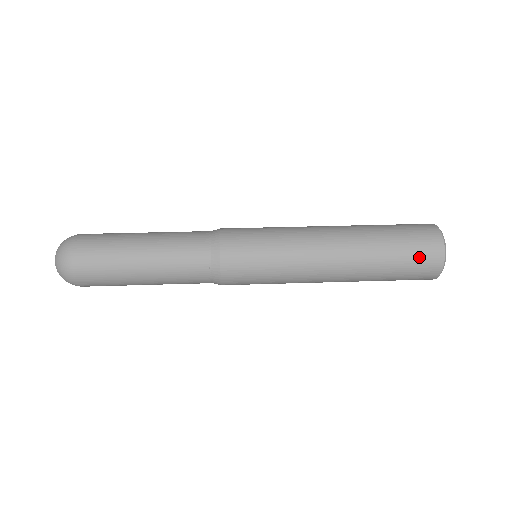
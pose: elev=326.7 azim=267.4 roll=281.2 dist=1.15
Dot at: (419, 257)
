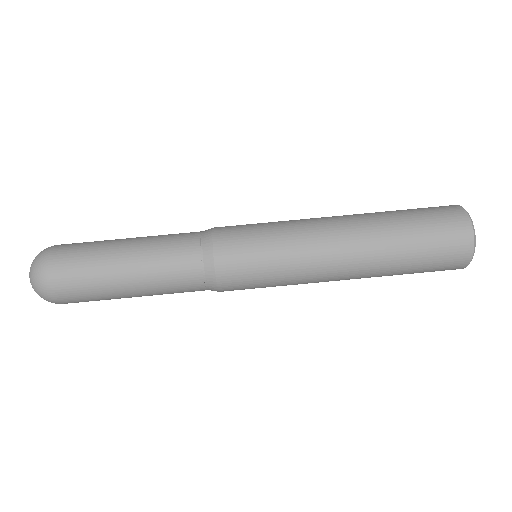
Dot at: (439, 269)
